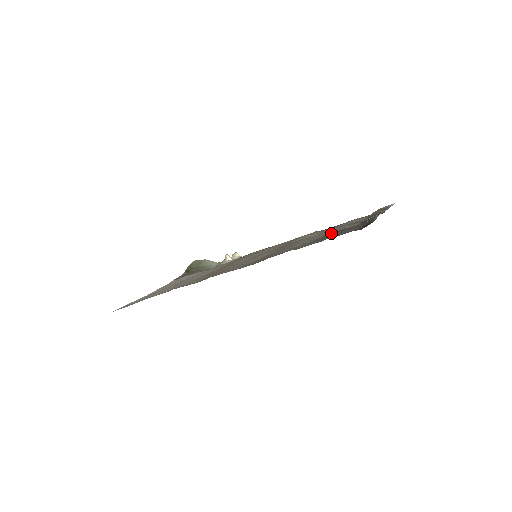
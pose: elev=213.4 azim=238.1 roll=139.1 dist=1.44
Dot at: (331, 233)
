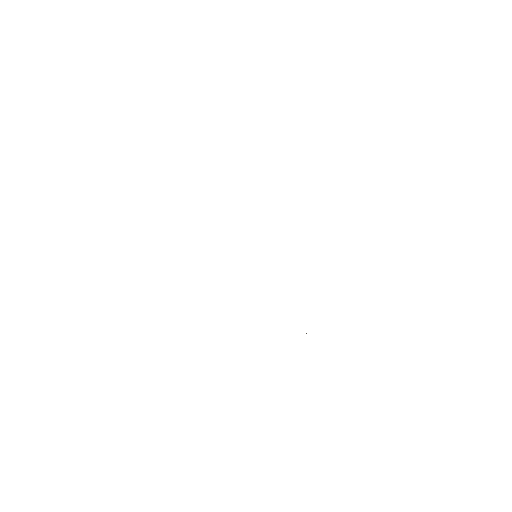
Dot at: occluded
